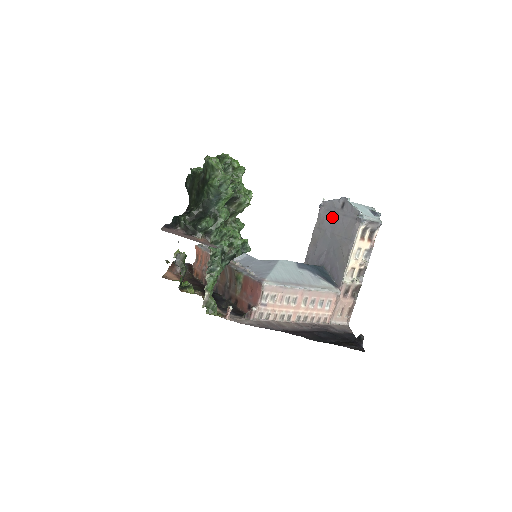
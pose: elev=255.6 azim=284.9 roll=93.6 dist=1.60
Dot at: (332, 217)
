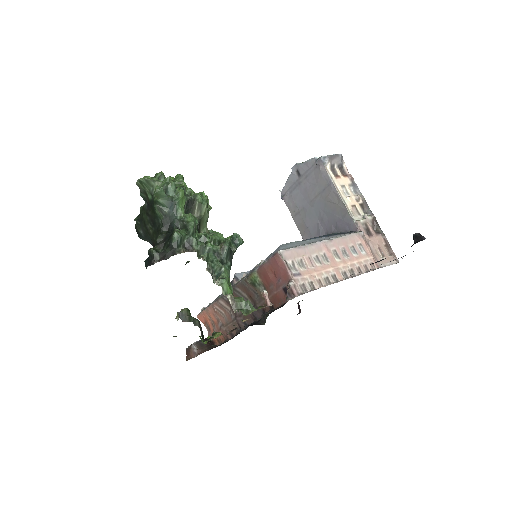
Dot at: (298, 192)
